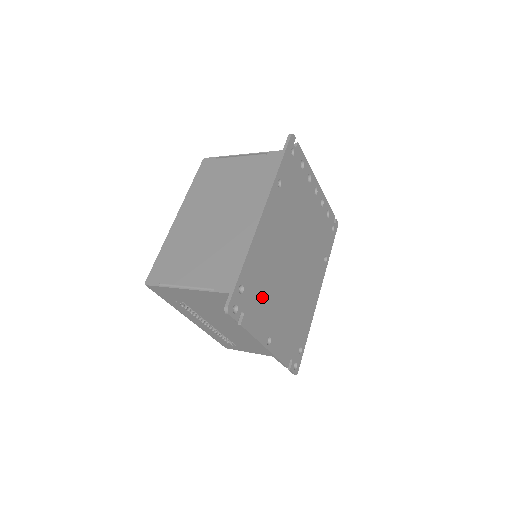
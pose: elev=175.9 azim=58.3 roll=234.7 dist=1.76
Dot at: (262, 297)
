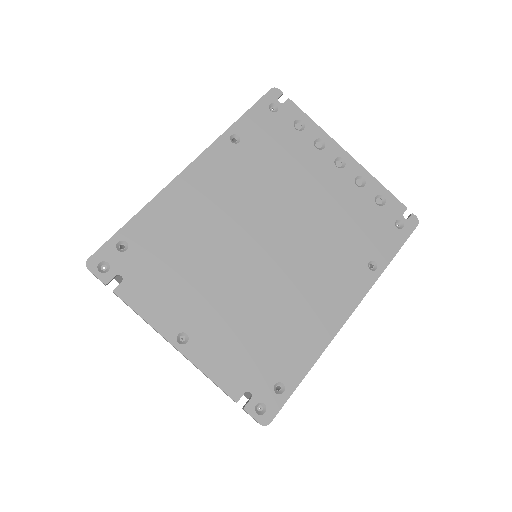
Dot at: (173, 271)
